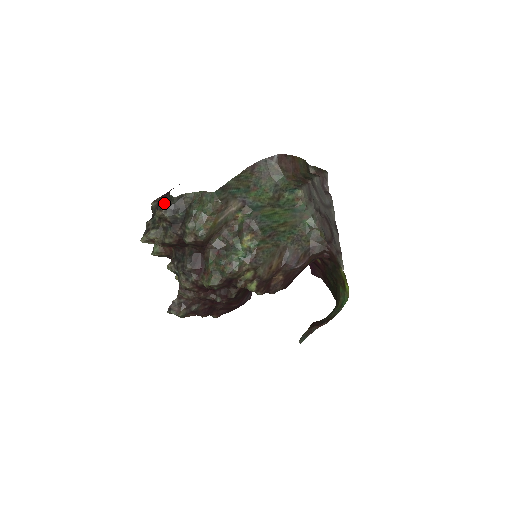
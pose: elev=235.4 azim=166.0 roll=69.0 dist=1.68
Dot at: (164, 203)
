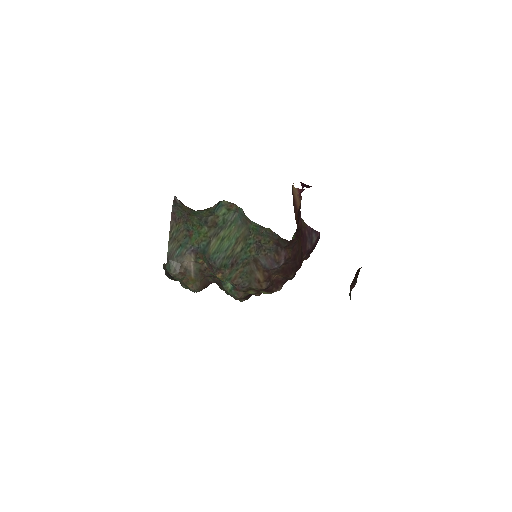
Dot at: occluded
